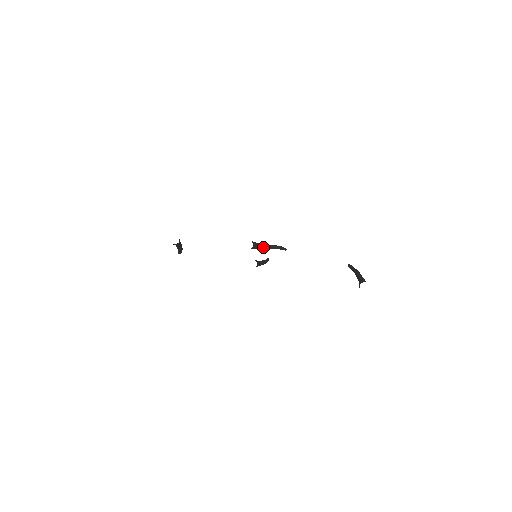
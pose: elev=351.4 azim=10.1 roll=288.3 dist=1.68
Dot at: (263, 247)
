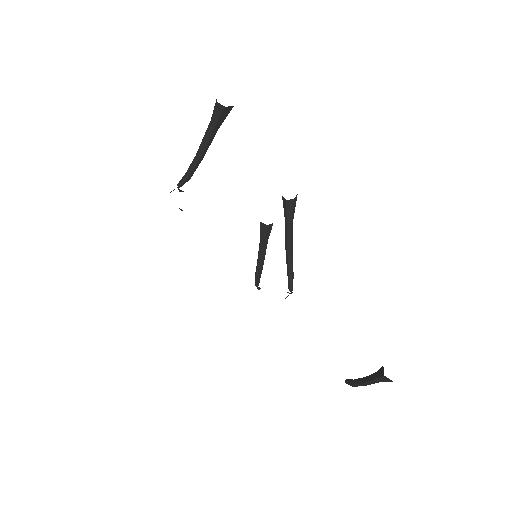
Dot at: (289, 232)
